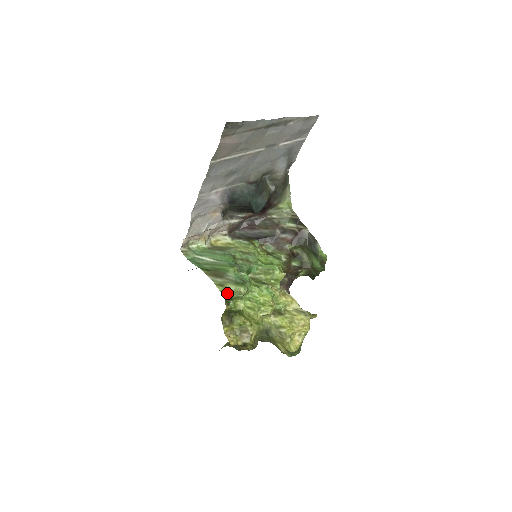
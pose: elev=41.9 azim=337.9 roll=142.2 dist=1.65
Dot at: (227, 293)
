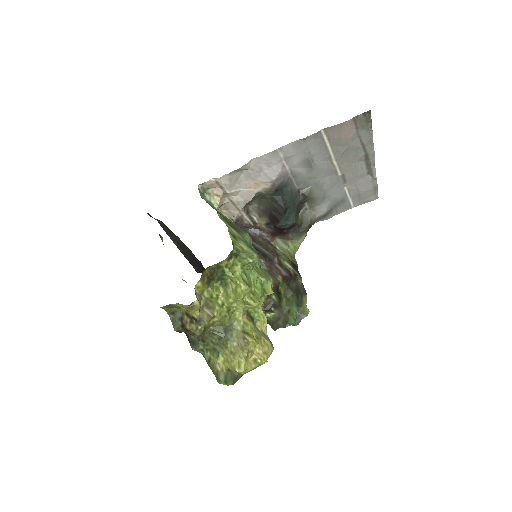
Dot at: (237, 247)
